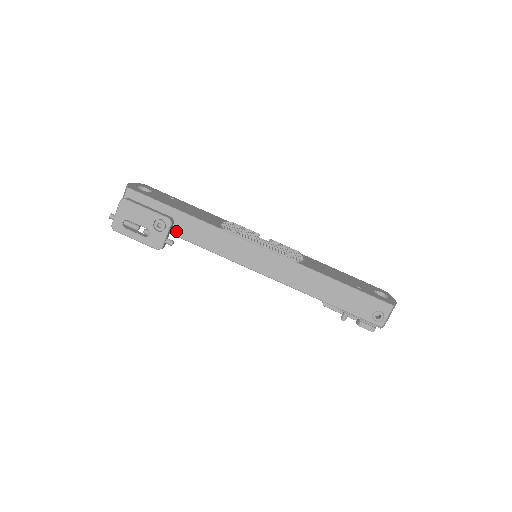
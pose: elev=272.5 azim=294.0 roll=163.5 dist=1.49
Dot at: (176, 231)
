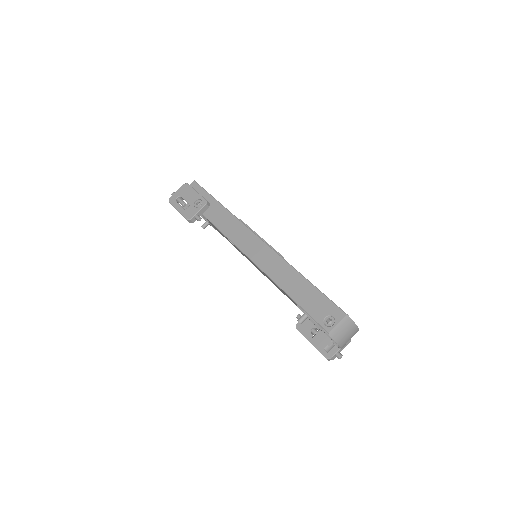
Dot at: (207, 213)
